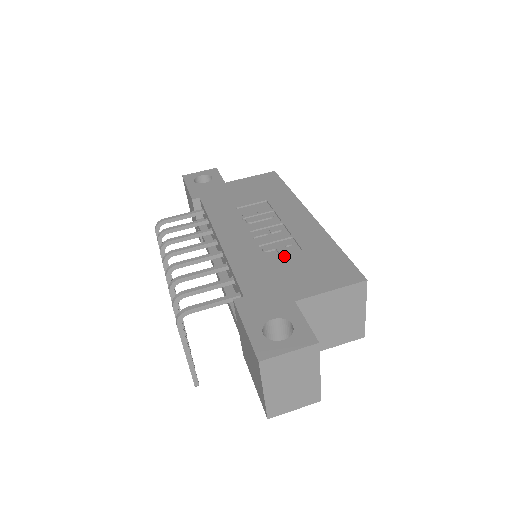
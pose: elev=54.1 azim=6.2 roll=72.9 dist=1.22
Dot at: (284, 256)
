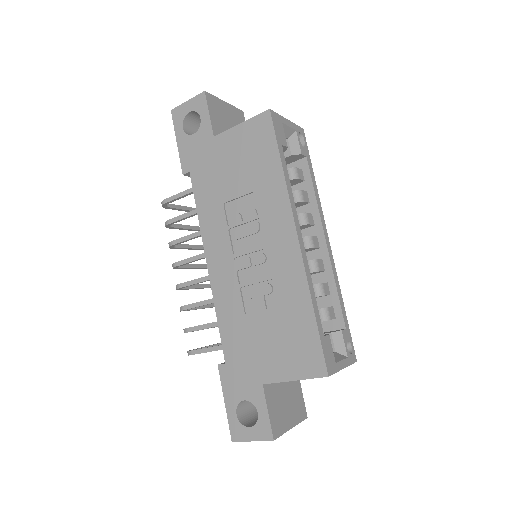
Dot at: (261, 314)
